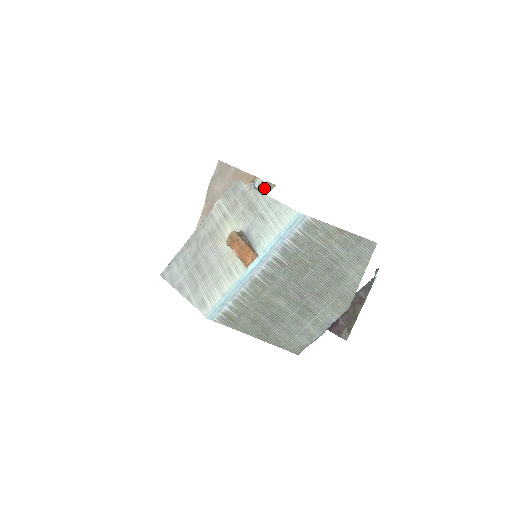
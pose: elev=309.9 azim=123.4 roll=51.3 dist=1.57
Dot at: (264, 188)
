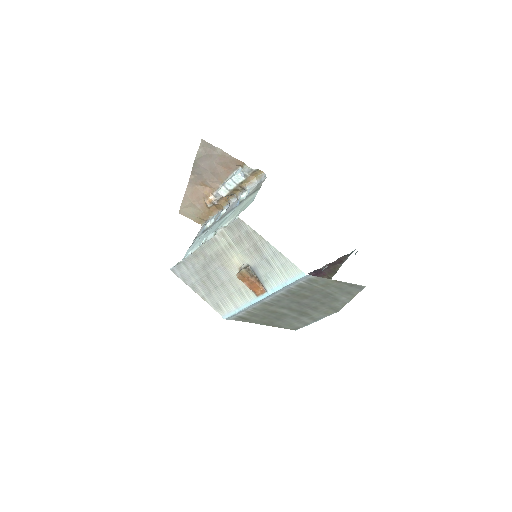
Dot at: (254, 175)
